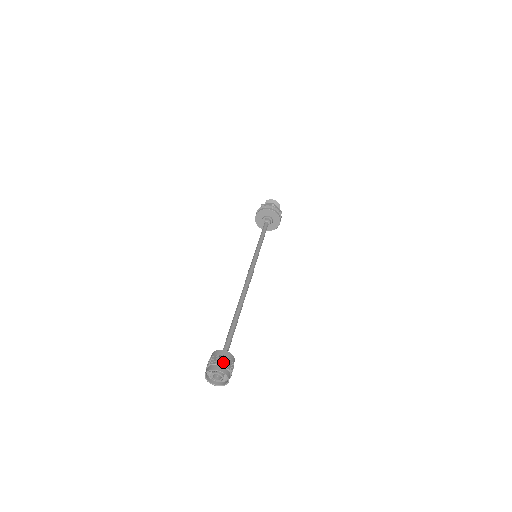
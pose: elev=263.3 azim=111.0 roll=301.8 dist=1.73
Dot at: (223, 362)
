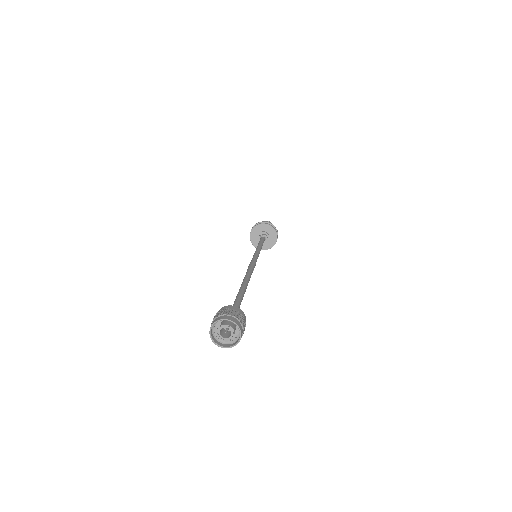
Dot at: (244, 325)
